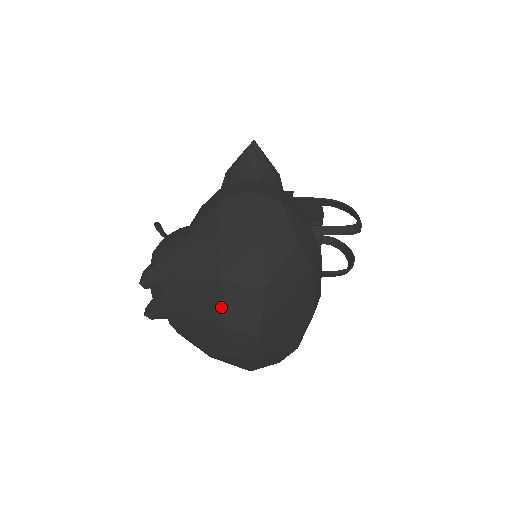
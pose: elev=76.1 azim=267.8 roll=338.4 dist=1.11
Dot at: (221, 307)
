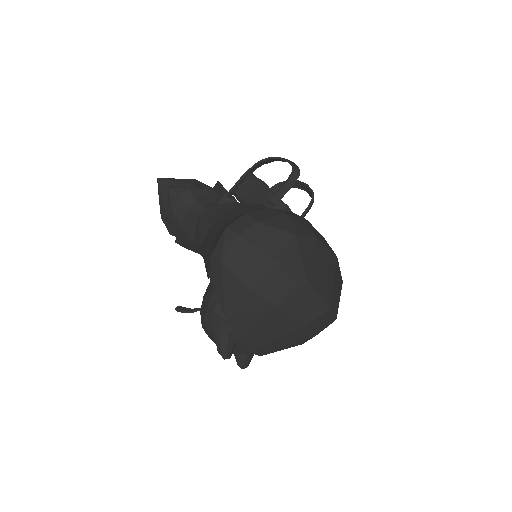
Dot at: (292, 320)
